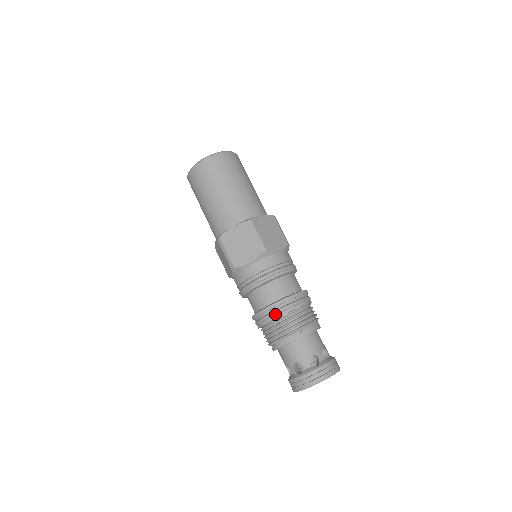
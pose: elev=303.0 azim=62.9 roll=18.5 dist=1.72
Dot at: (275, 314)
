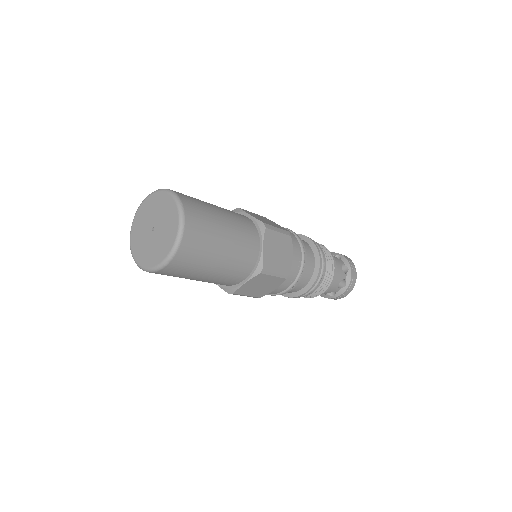
Dot at: (309, 293)
